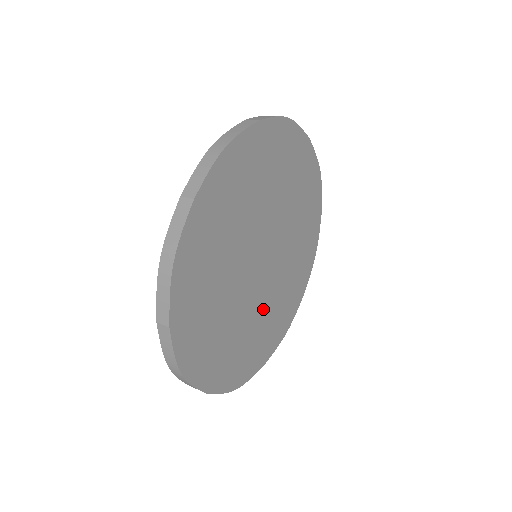
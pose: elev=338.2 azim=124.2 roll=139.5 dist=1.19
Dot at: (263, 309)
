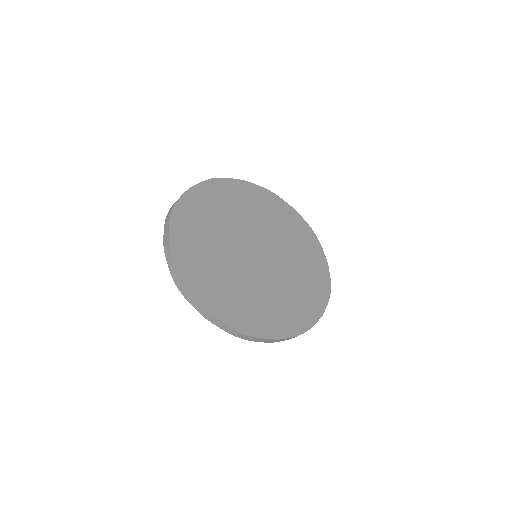
Dot at: (239, 279)
